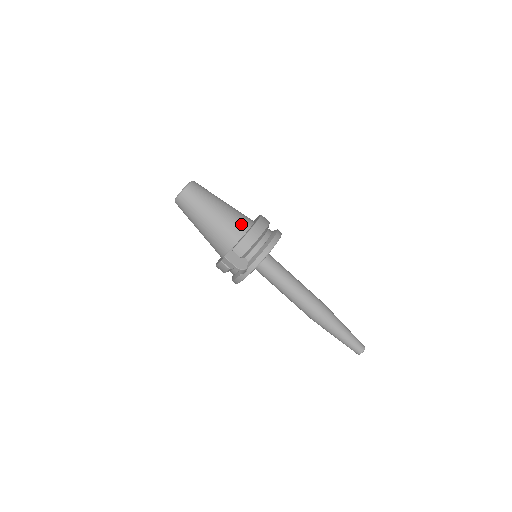
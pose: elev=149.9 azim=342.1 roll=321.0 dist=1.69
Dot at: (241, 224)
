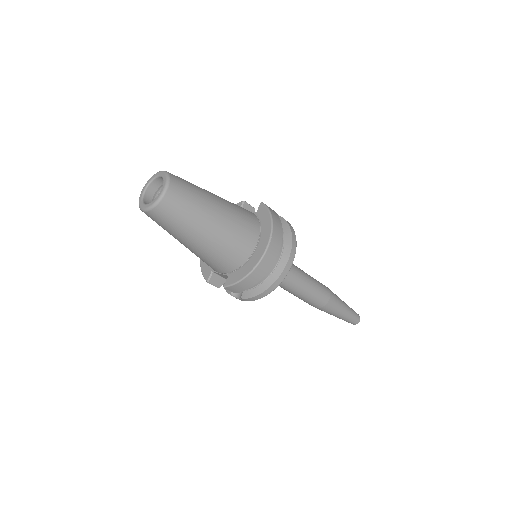
Dot at: (240, 251)
